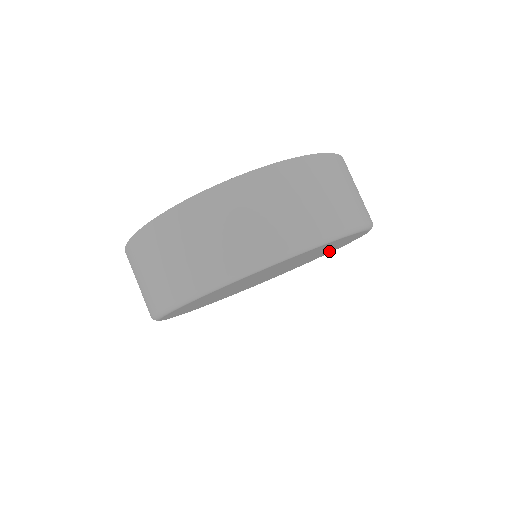
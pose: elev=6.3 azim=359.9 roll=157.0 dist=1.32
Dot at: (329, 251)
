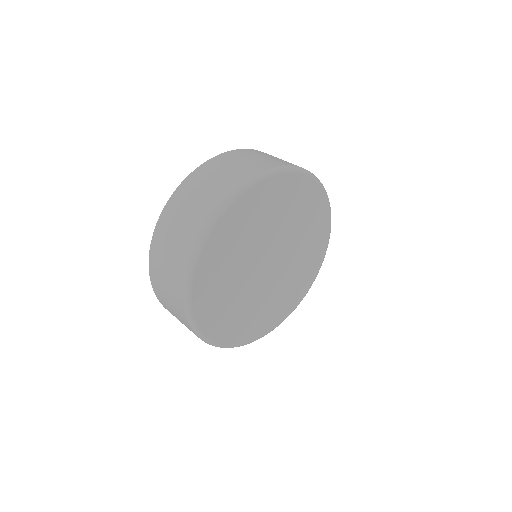
Dot at: (317, 242)
